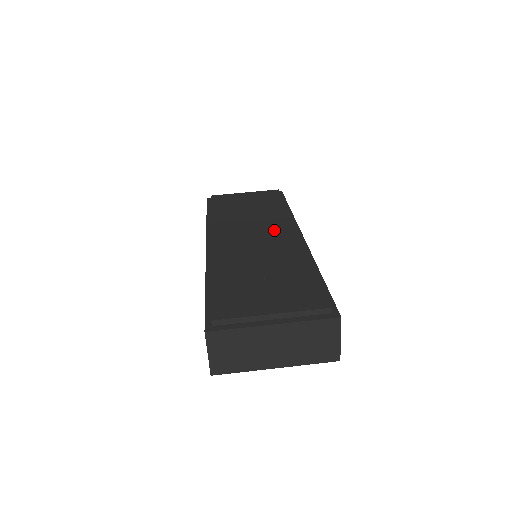
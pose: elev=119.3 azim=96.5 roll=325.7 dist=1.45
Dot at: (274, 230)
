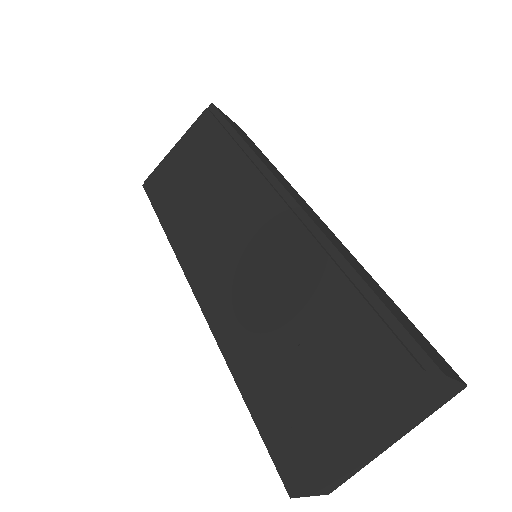
Dot at: (251, 214)
